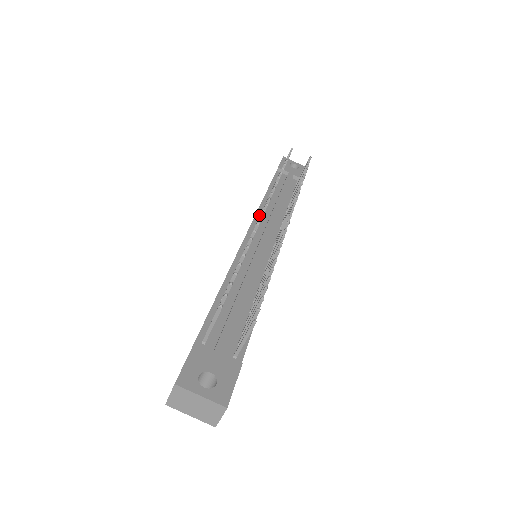
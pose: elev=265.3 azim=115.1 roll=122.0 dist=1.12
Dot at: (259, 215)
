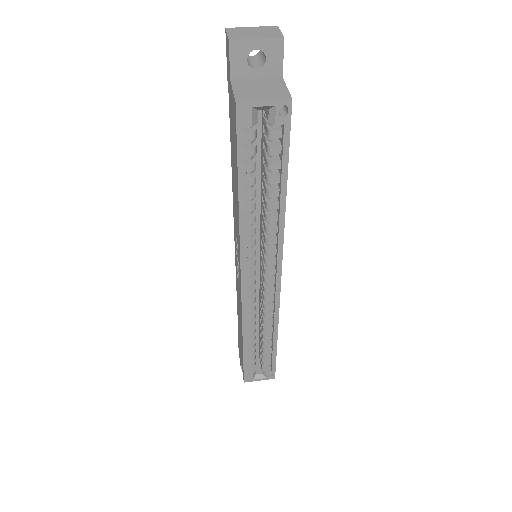
Dot at: occluded
